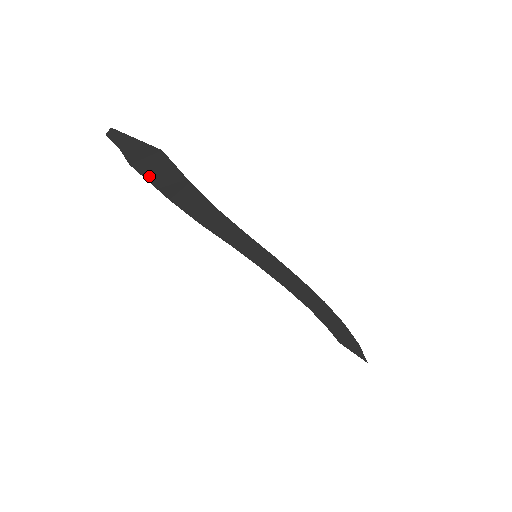
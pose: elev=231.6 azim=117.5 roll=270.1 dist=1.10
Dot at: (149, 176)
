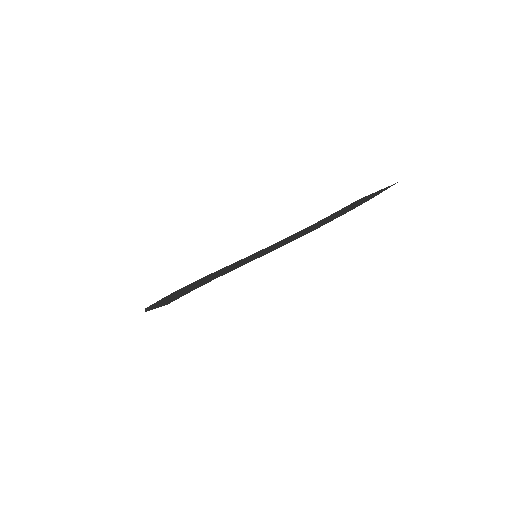
Dot at: occluded
